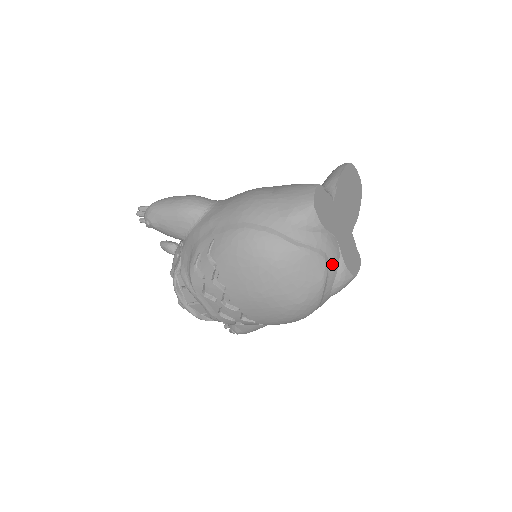
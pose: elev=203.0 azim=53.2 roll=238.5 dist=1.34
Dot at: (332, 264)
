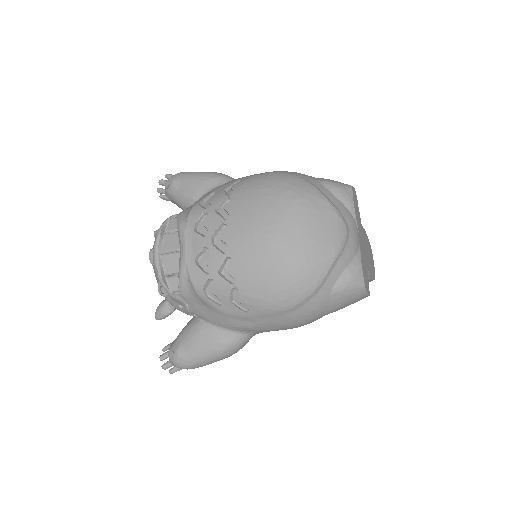
Dot at: (350, 246)
